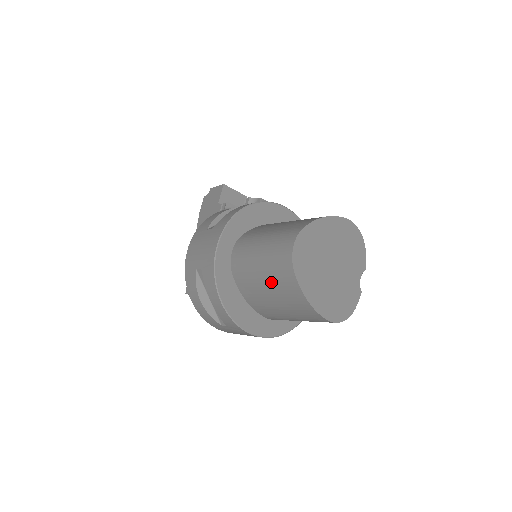
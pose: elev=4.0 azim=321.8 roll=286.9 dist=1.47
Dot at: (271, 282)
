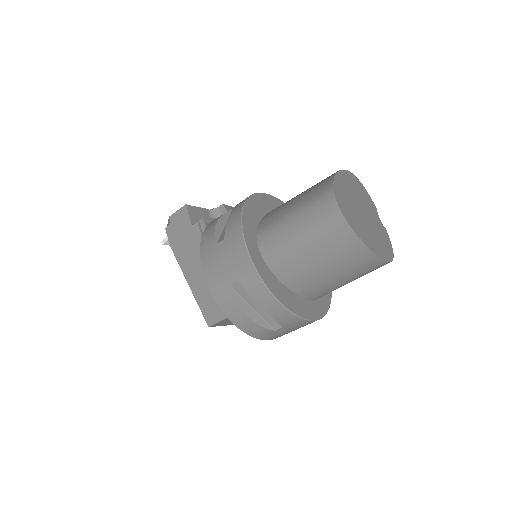
Dot at: (324, 253)
